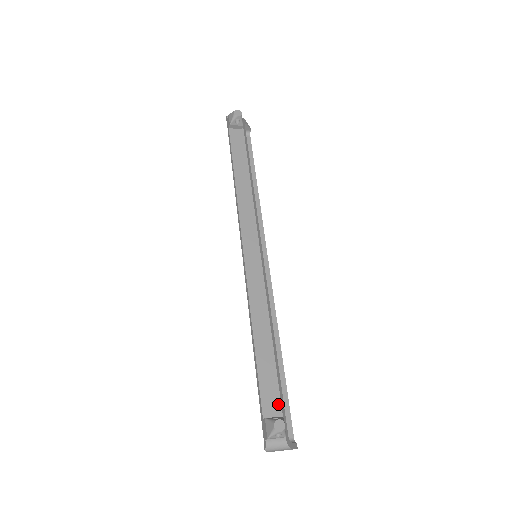
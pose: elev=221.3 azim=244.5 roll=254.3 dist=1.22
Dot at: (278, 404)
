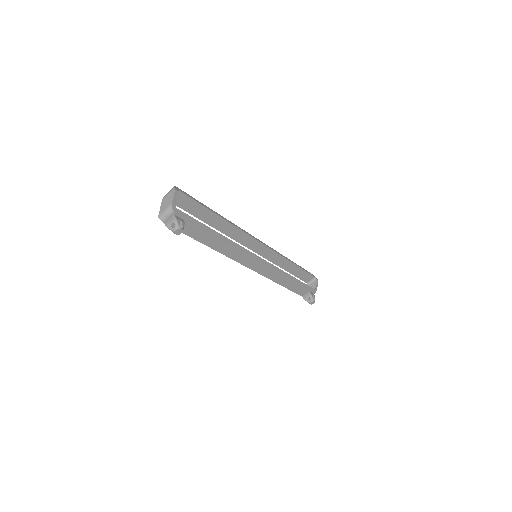
Dot at: (306, 290)
